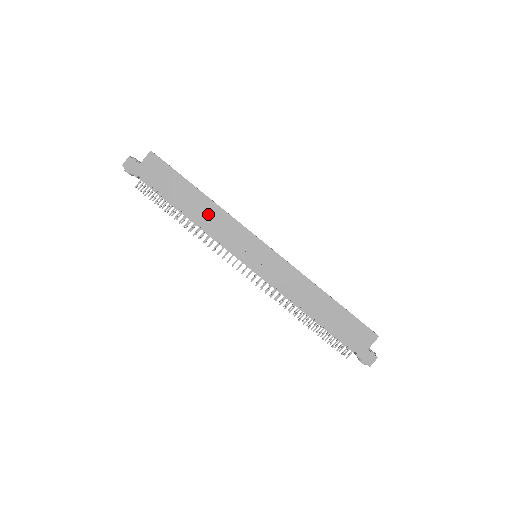
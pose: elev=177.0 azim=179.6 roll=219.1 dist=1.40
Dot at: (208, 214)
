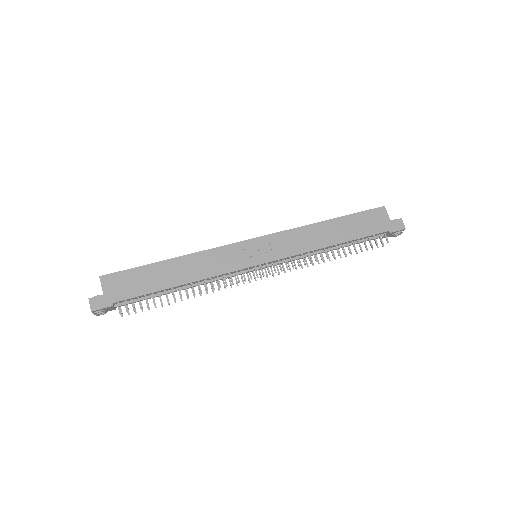
Dot at: (193, 267)
